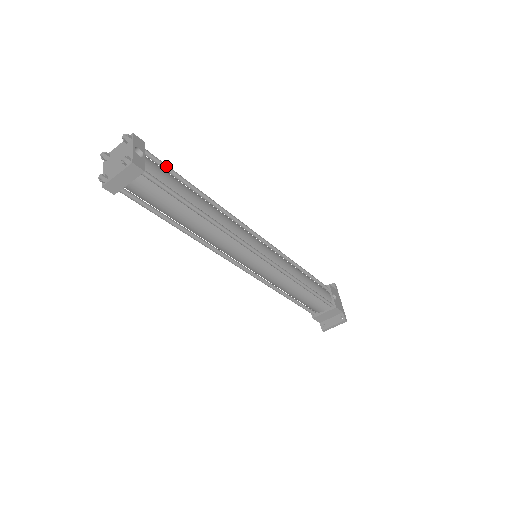
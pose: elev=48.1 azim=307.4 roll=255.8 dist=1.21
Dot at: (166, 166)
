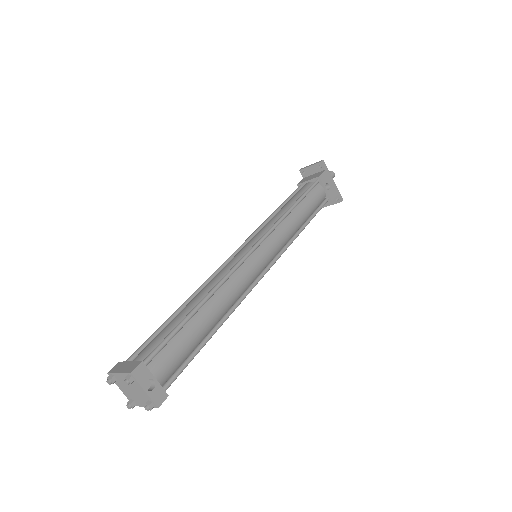
Dot at: (167, 343)
